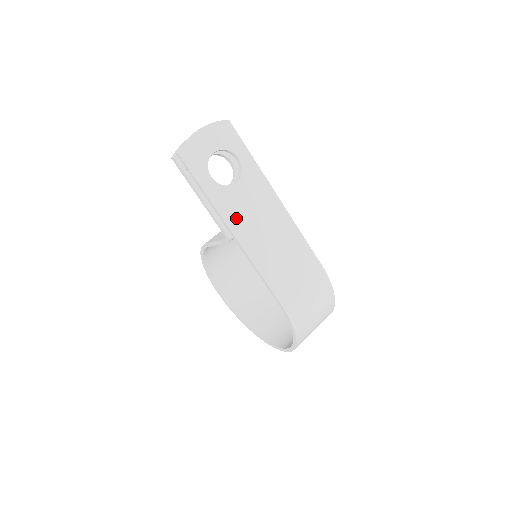
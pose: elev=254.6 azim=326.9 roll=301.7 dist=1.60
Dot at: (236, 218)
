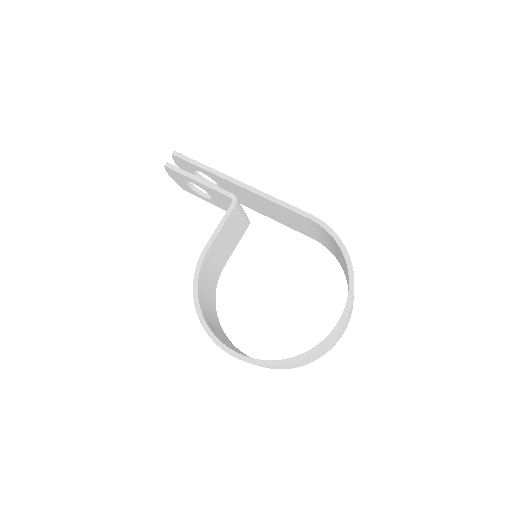
Dot at: occluded
